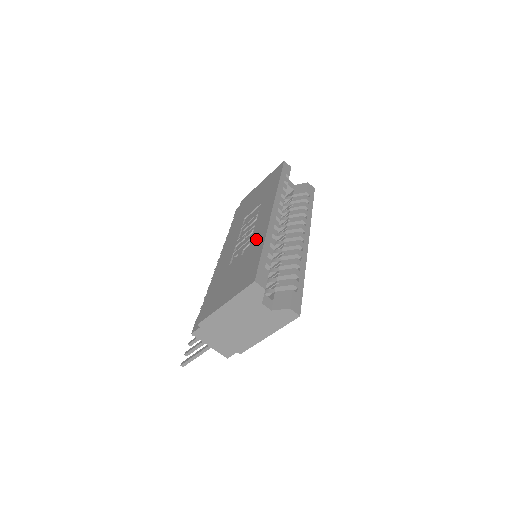
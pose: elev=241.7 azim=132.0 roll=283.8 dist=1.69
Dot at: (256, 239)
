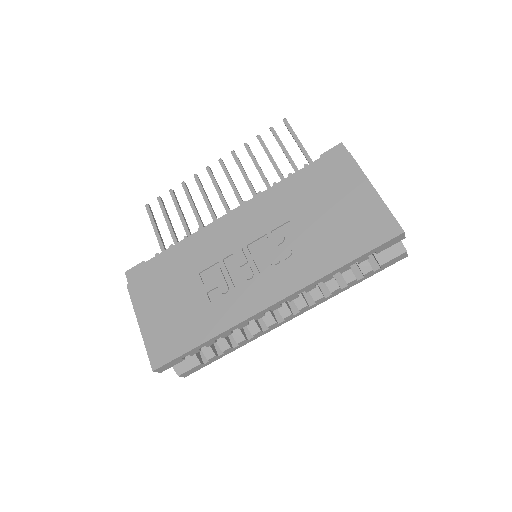
Dot at: (223, 311)
